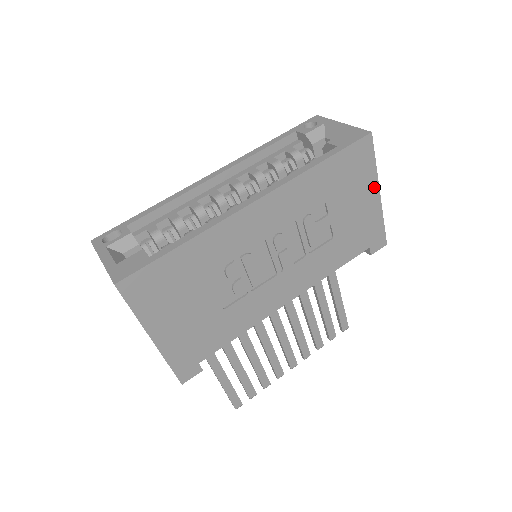
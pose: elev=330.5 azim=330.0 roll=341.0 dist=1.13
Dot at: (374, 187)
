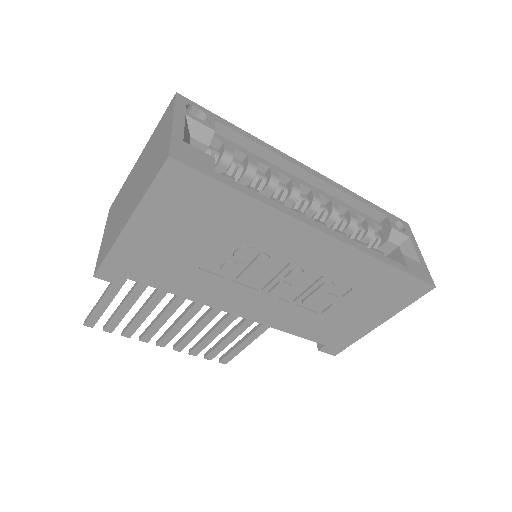
Dot at: (385, 317)
